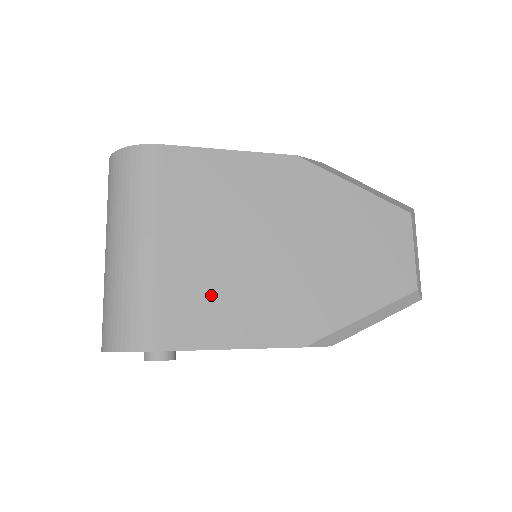
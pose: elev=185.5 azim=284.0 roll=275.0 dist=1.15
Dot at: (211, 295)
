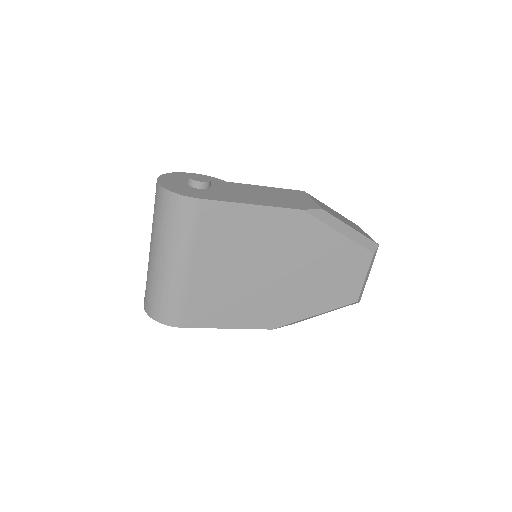
Dot at: (220, 299)
